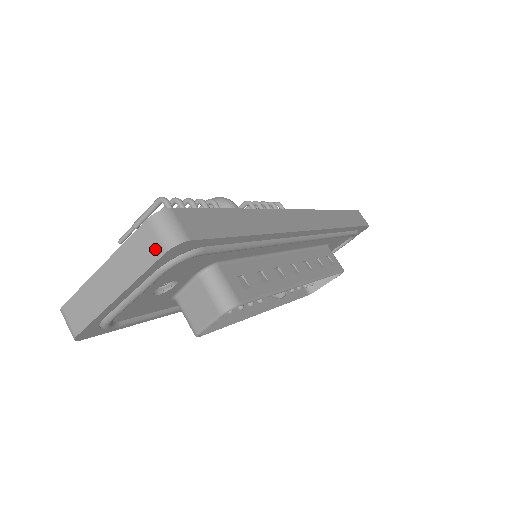
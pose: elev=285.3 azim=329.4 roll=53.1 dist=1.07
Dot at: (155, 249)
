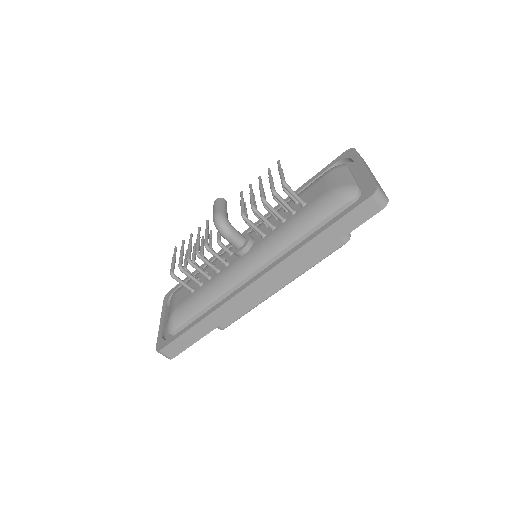
Dot at: occluded
